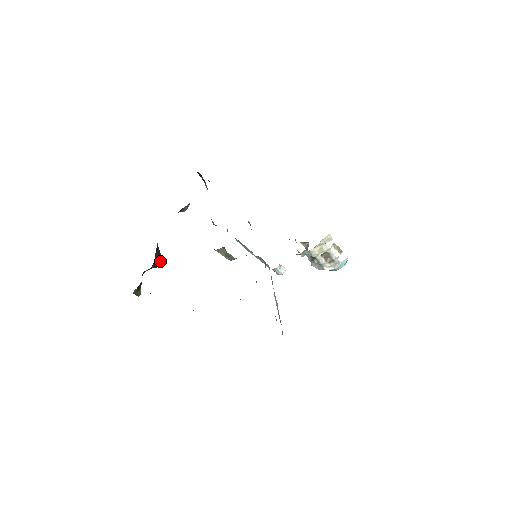
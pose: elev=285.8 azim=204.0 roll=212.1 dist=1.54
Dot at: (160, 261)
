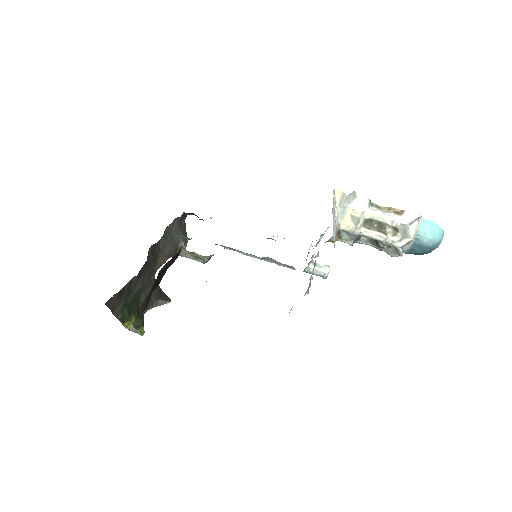
Dot at: (163, 299)
